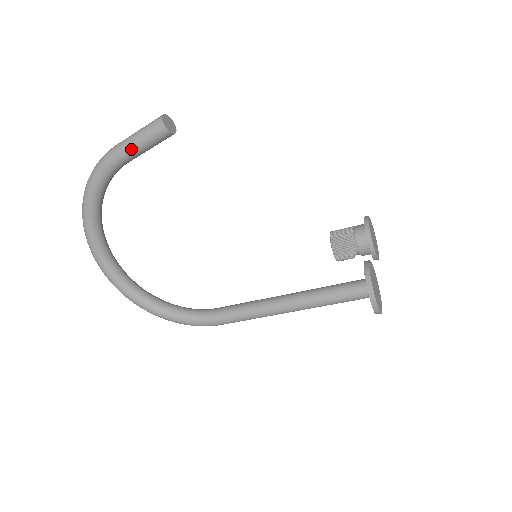
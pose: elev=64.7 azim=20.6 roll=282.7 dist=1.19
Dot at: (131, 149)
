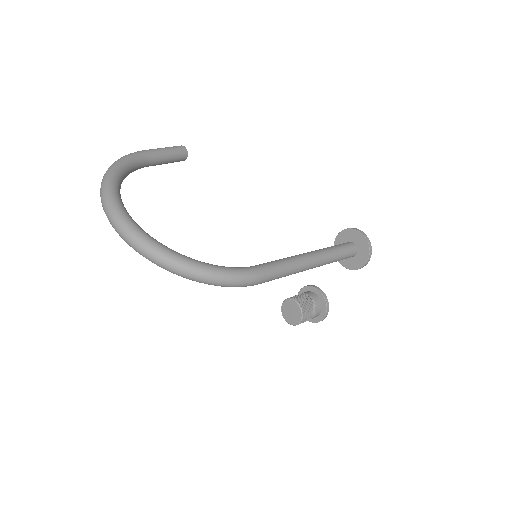
Dot at: (160, 150)
